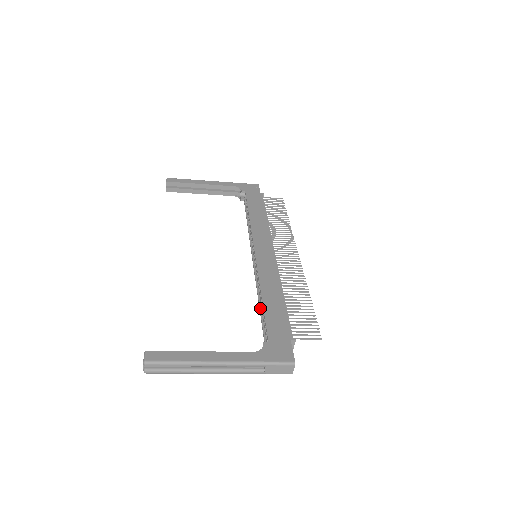
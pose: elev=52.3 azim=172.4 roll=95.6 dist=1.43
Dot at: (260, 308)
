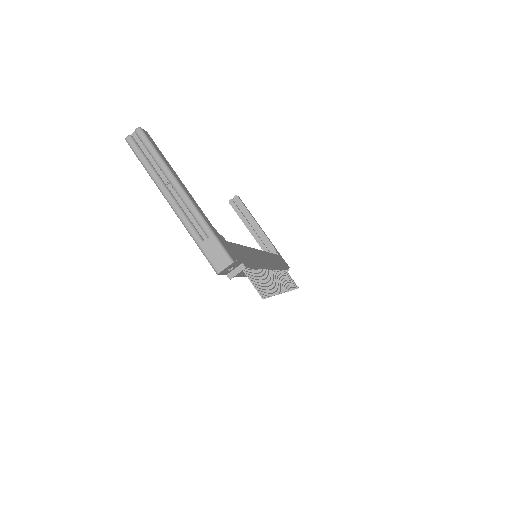
Dot at: occluded
